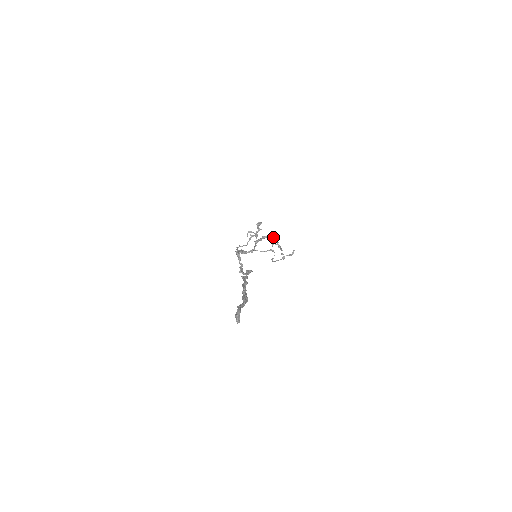
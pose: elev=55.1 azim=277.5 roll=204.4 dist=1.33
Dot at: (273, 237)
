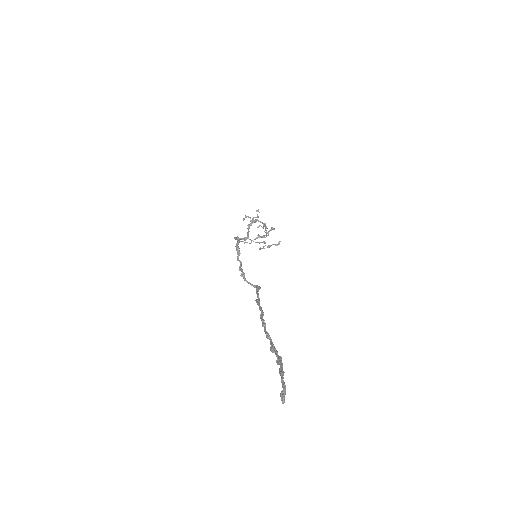
Dot at: (265, 223)
